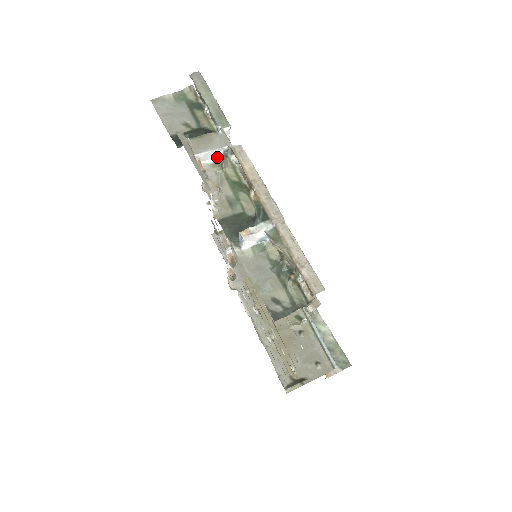
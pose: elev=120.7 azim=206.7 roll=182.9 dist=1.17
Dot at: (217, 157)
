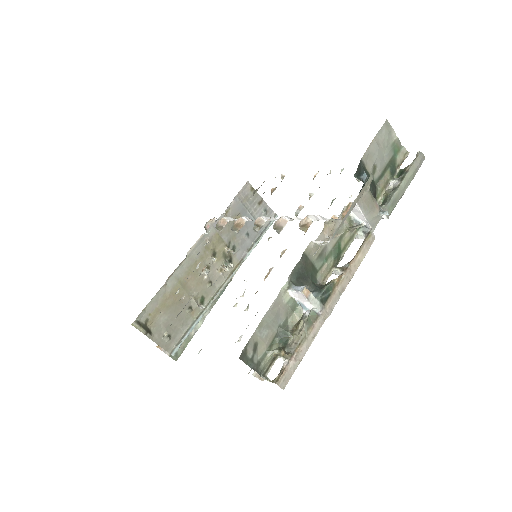
Dot at: (358, 219)
